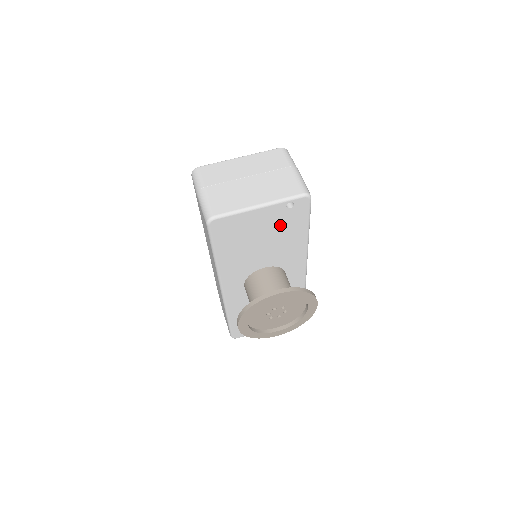
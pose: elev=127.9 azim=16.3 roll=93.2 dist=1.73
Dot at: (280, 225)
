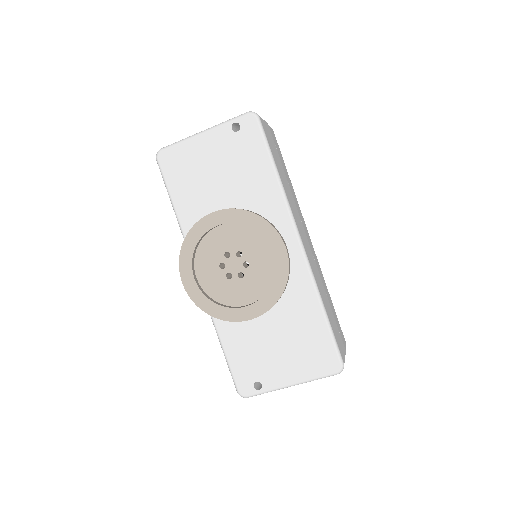
Dot at: (235, 158)
